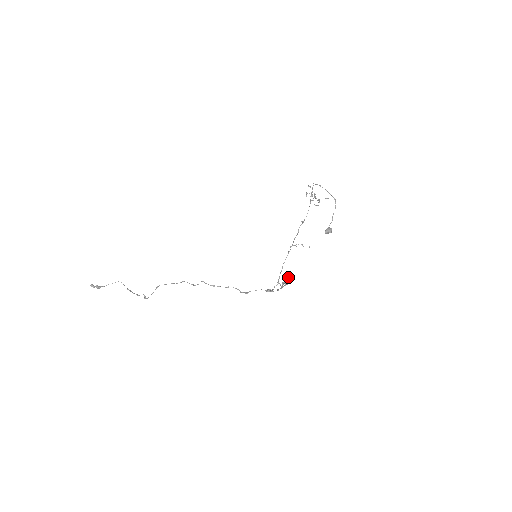
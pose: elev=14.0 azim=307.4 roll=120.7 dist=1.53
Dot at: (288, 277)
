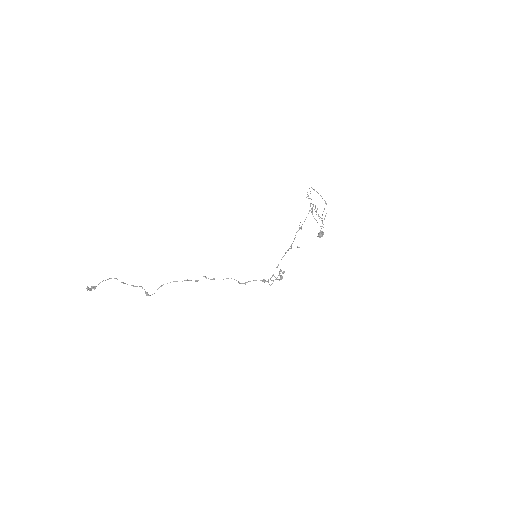
Dot at: occluded
